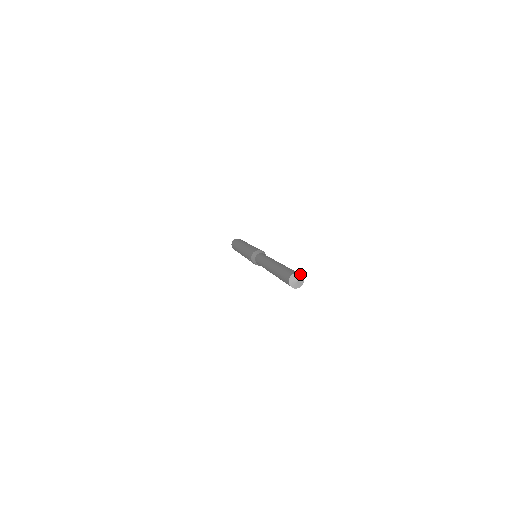
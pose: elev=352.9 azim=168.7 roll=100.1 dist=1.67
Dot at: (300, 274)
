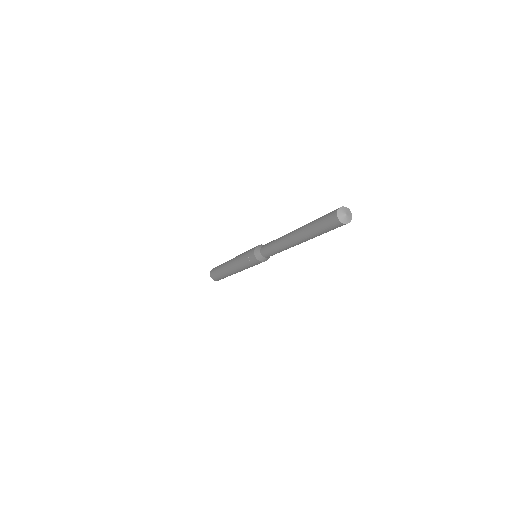
Dot at: (346, 207)
